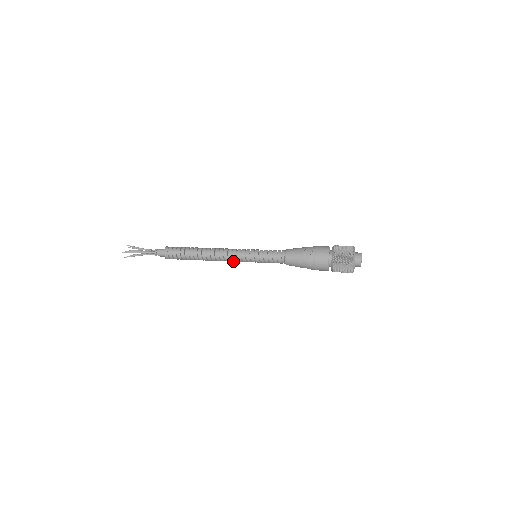
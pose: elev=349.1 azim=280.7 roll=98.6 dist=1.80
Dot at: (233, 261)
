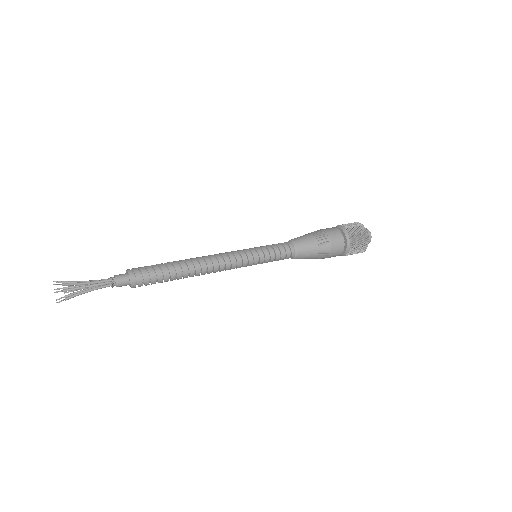
Dot at: occluded
